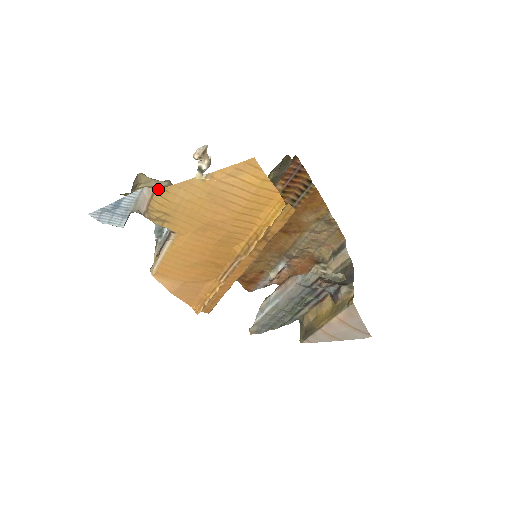
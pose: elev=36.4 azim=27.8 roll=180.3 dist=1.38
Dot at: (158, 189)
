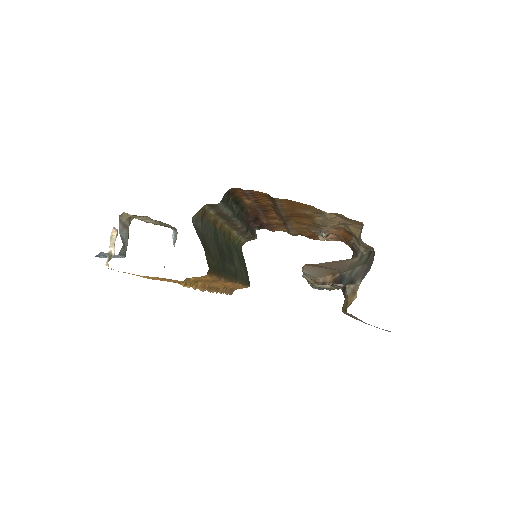
Dot at: occluded
